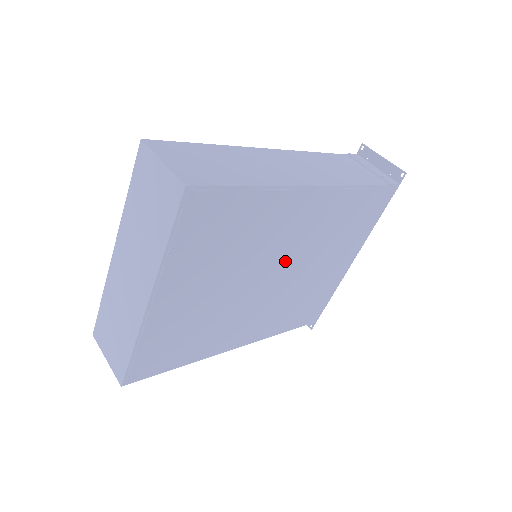
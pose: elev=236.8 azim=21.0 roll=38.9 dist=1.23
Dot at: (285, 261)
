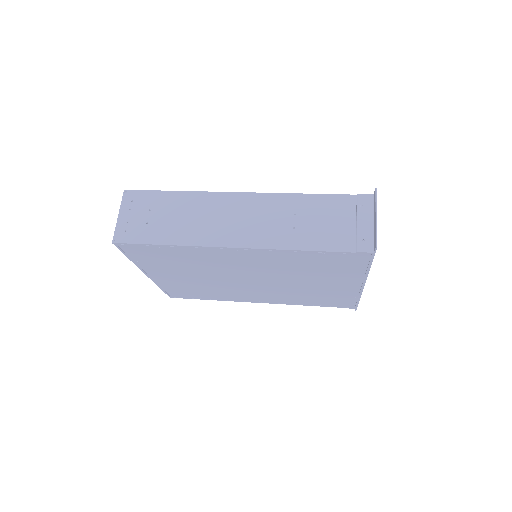
Dot at: (255, 275)
